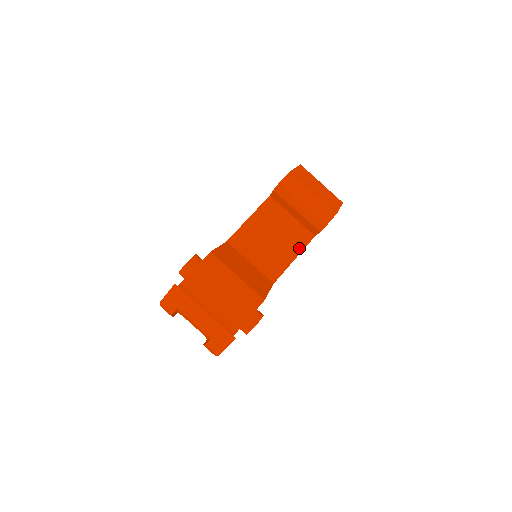
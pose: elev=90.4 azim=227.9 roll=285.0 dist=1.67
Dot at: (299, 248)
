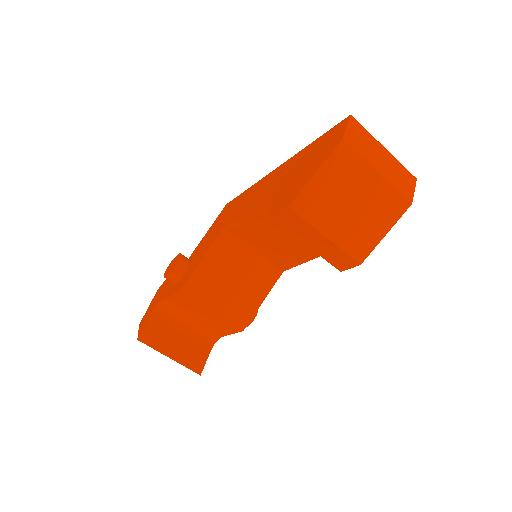
Dot at: occluded
